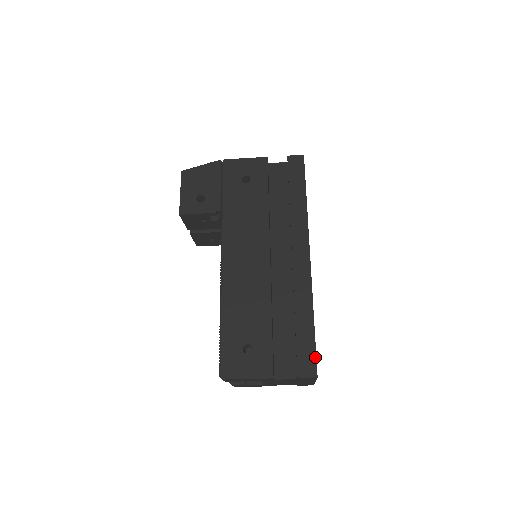
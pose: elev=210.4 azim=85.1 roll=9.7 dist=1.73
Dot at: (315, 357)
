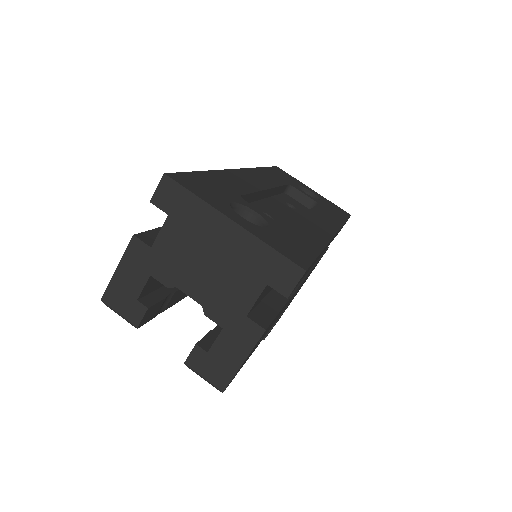
Dot at: (178, 174)
